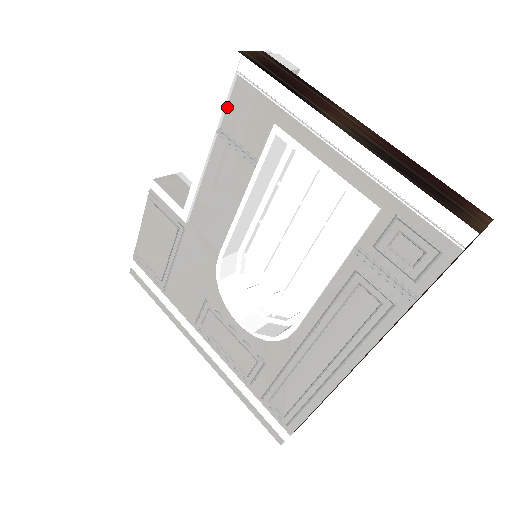
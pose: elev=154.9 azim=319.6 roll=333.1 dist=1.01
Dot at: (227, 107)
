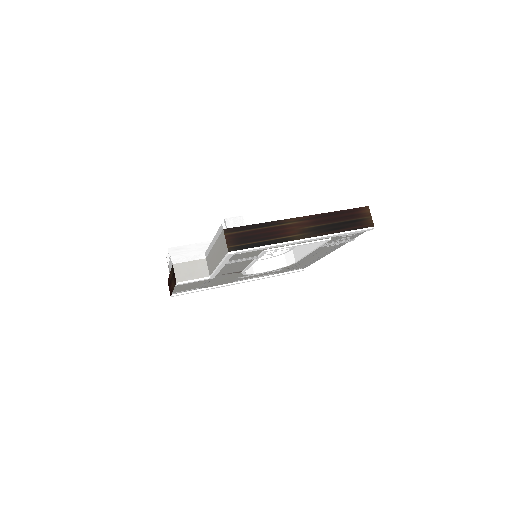
Dot at: occluded
